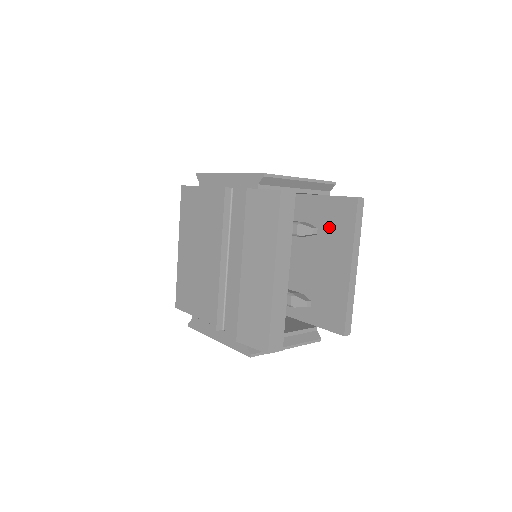
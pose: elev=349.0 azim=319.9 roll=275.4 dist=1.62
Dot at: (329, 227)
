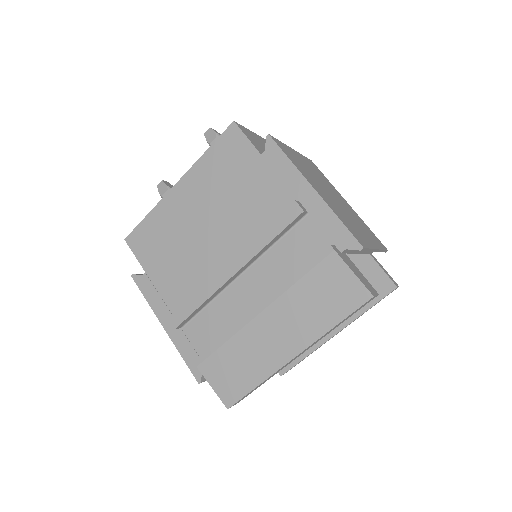
Dot at: occluded
